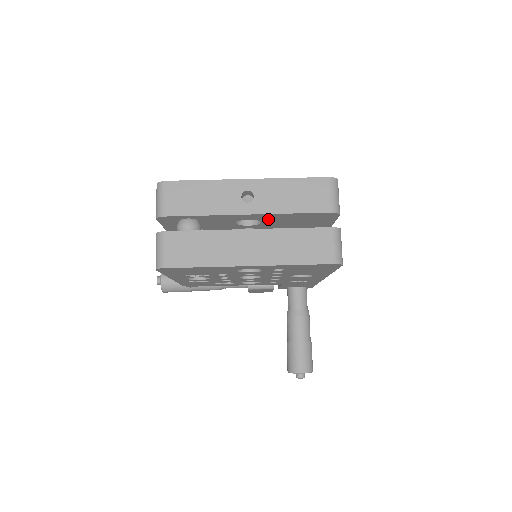
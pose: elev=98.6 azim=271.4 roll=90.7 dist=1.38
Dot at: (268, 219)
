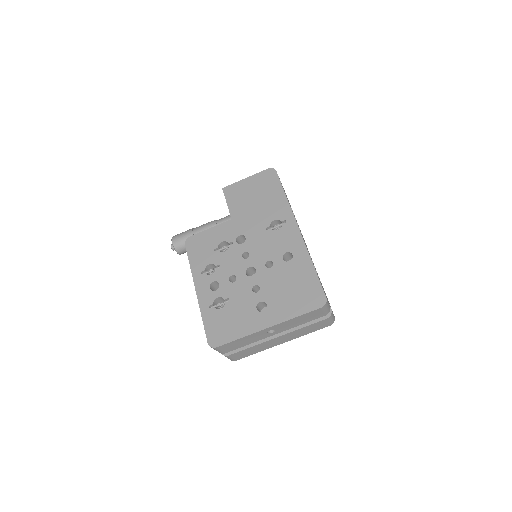
Dot at: occluded
